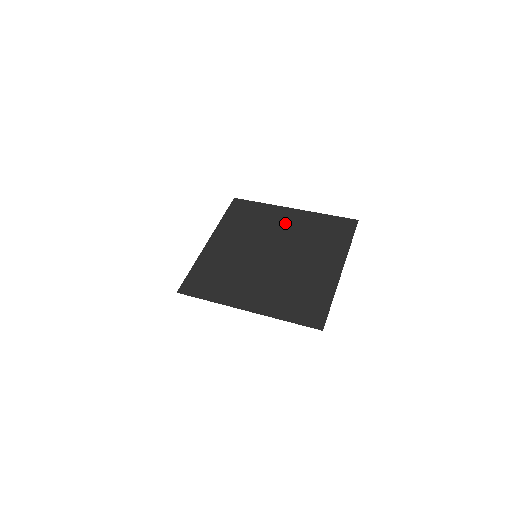
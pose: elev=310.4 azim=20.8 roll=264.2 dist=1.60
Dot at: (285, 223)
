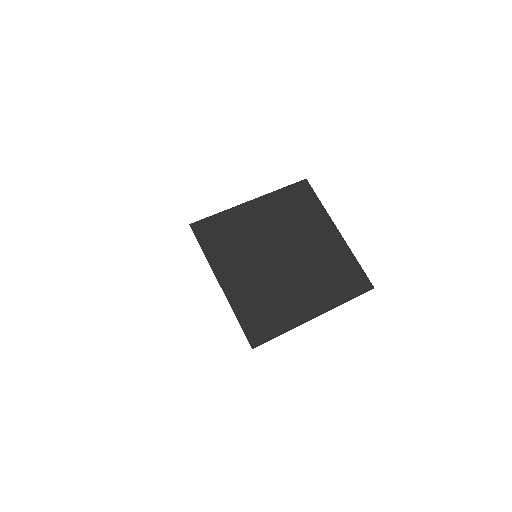
Dot at: (319, 238)
